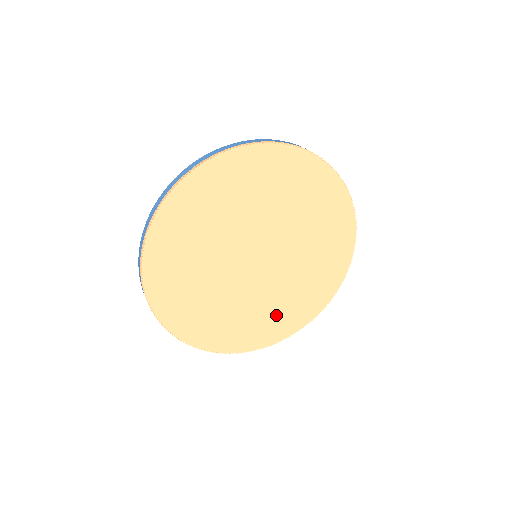
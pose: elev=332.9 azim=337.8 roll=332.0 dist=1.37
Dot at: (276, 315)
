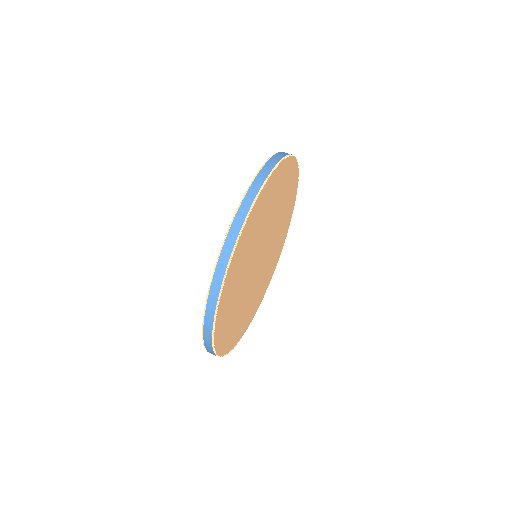
Dot at: (264, 283)
